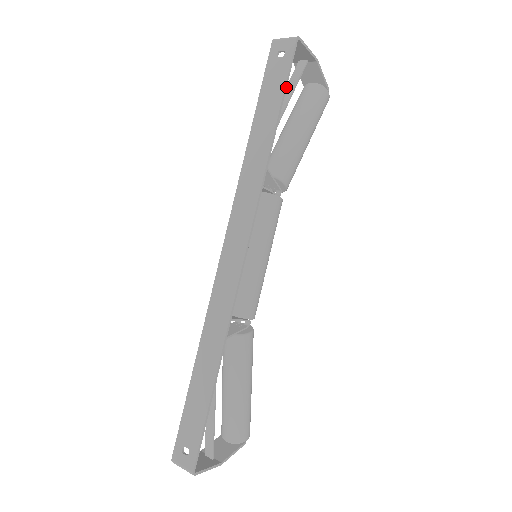
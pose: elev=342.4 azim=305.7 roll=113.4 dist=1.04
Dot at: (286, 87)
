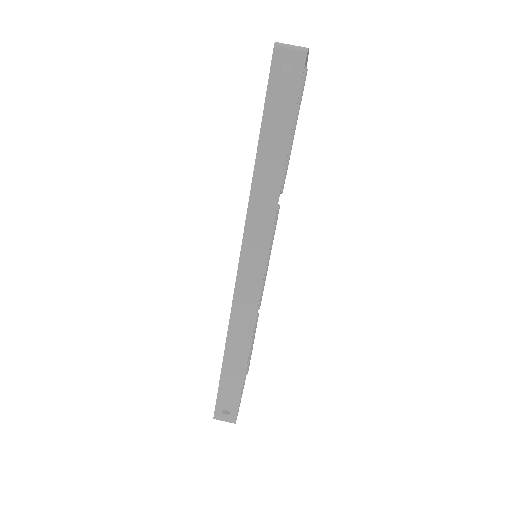
Dot at: (295, 112)
